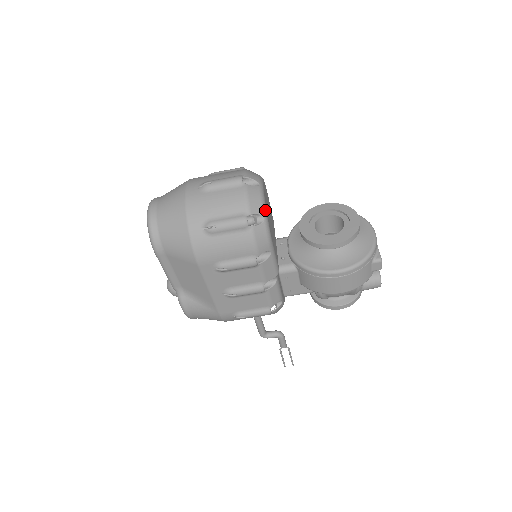
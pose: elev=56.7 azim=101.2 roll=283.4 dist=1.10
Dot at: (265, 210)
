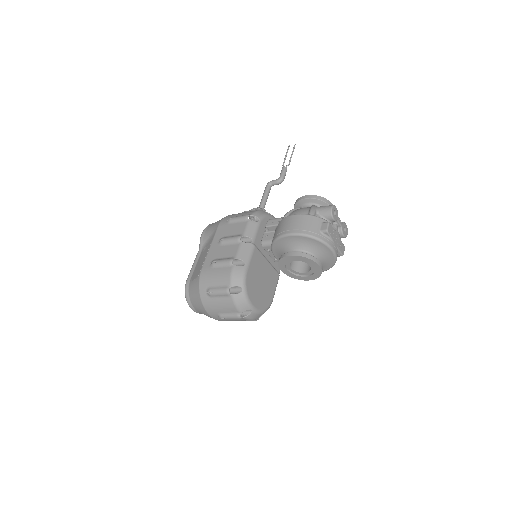
Dot at: (263, 312)
